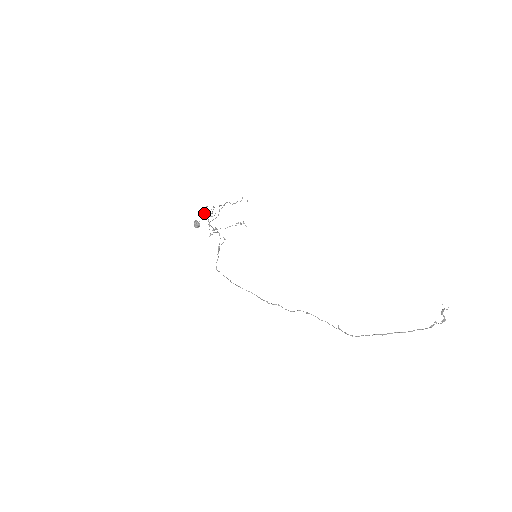
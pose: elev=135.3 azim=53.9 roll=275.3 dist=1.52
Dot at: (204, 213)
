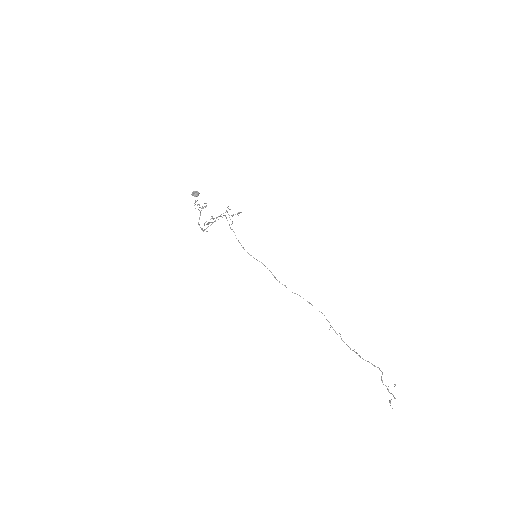
Dot at: occluded
